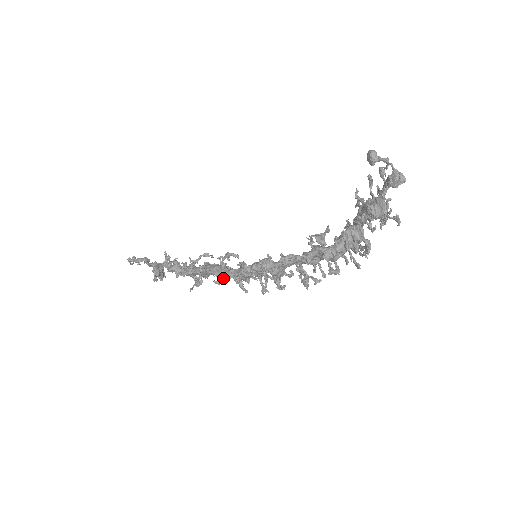
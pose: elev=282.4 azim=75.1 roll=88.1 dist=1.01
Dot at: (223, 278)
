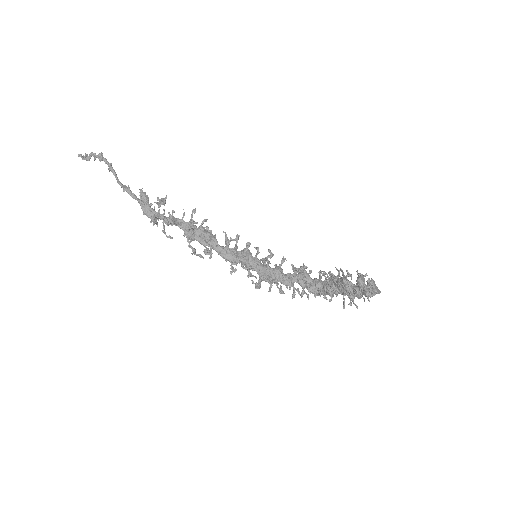
Dot at: occluded
